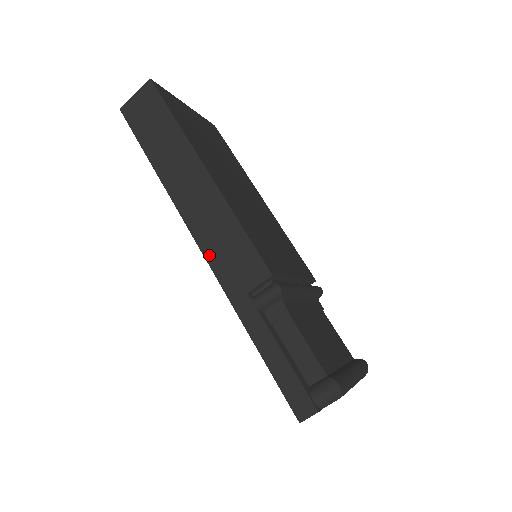
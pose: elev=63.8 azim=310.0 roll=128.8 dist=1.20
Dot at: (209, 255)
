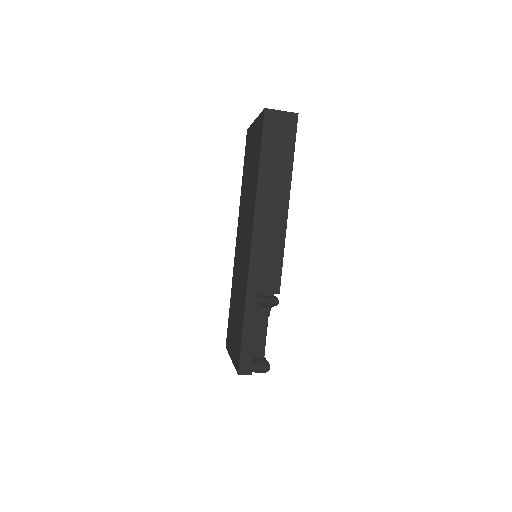
Dot at: (254, 254)
